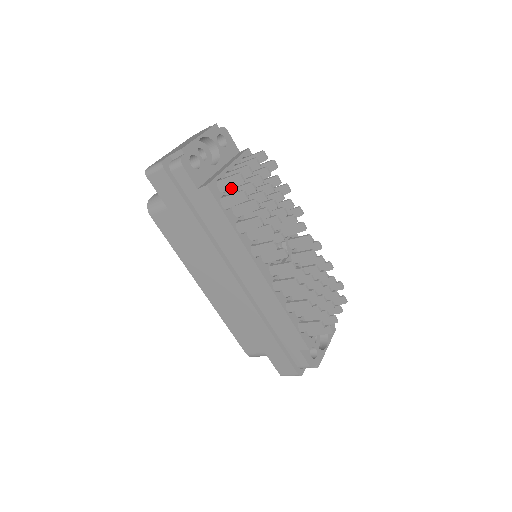
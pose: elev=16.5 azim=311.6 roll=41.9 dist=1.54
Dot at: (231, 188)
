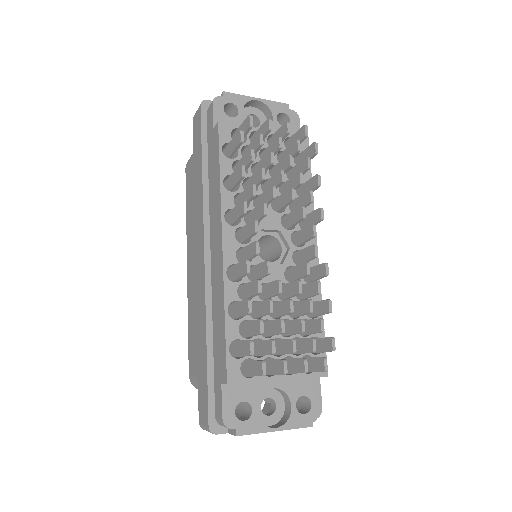
Dot at: occluded
